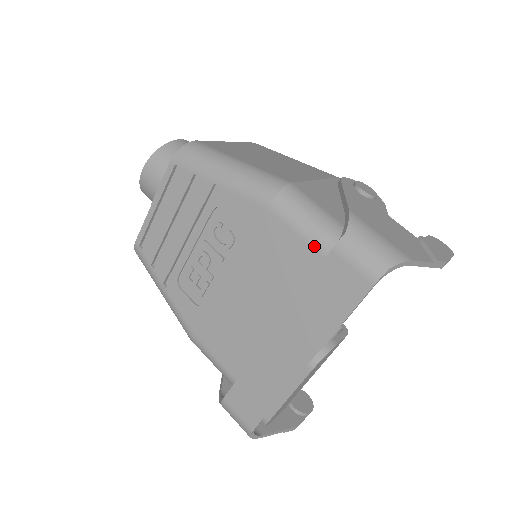
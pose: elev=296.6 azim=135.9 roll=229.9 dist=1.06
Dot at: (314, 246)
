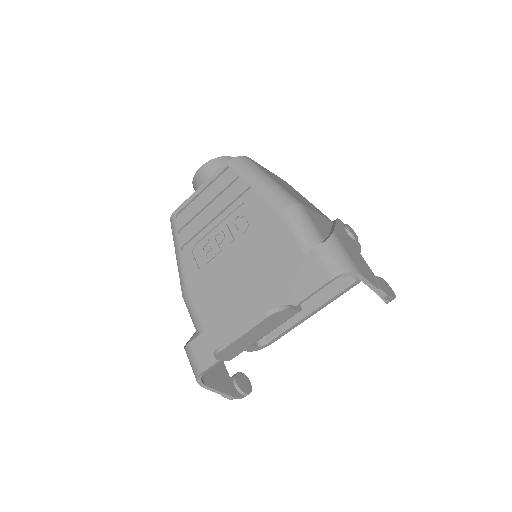
Dot at: (301, 247)
